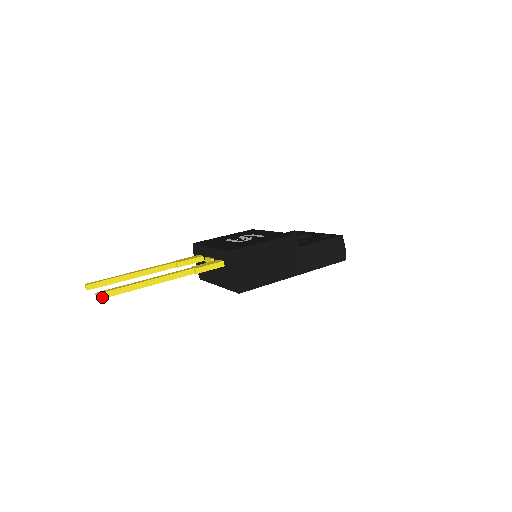
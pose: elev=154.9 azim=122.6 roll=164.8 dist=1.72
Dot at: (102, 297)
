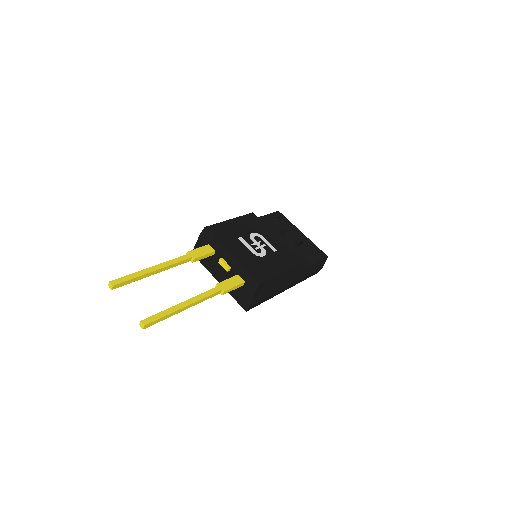
Dot at: (147, 326)
